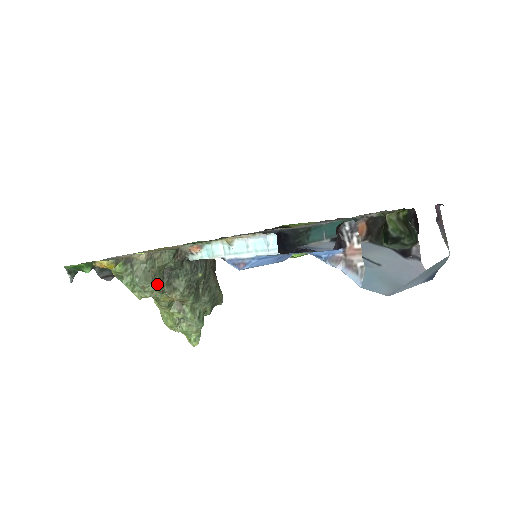
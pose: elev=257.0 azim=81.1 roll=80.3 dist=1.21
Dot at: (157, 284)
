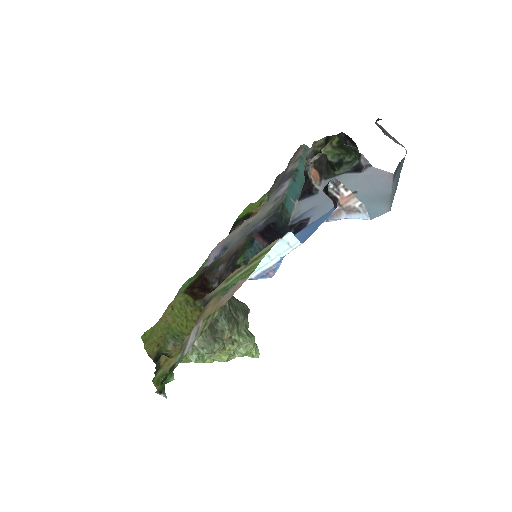
Dot at: (218, 340)
